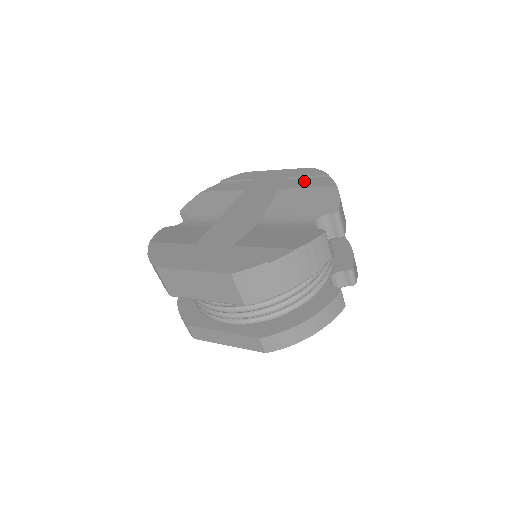
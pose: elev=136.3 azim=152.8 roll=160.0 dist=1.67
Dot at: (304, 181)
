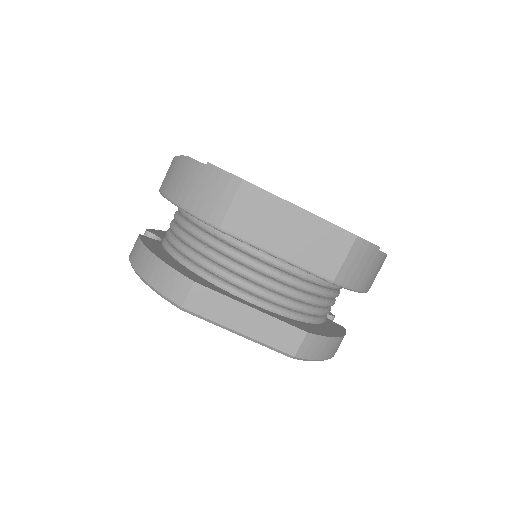
Dot at: occluded
